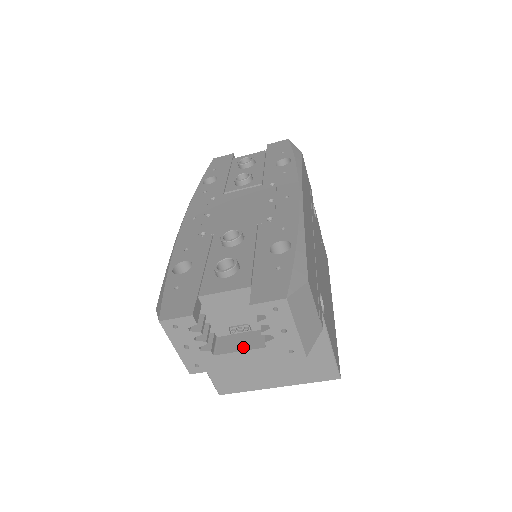
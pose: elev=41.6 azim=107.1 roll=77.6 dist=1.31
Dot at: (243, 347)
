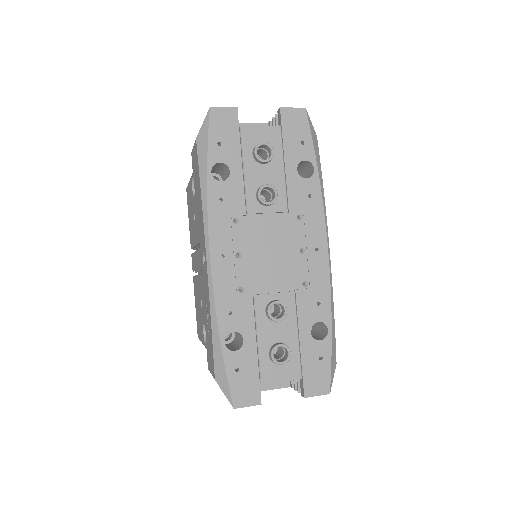
Dot at: (273, 386)
